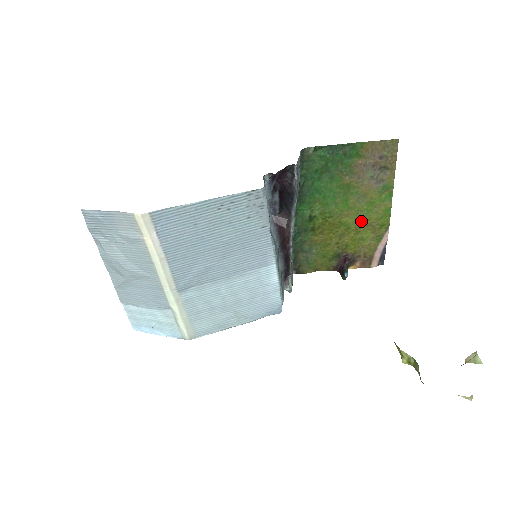
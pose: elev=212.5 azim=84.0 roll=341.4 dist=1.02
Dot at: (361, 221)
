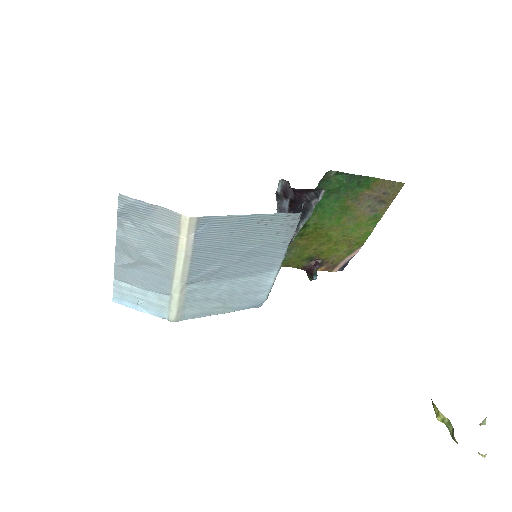
Dot at: (343, 236)
